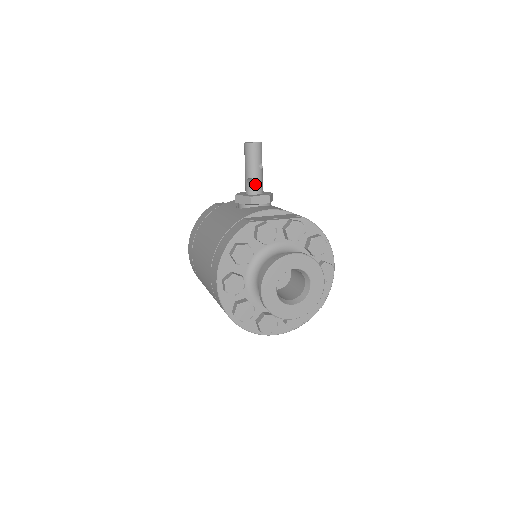
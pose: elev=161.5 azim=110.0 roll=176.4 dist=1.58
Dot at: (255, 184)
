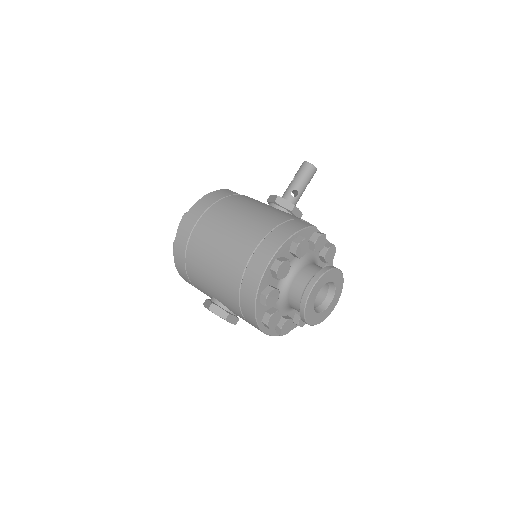
Dot at: (297, 198)
